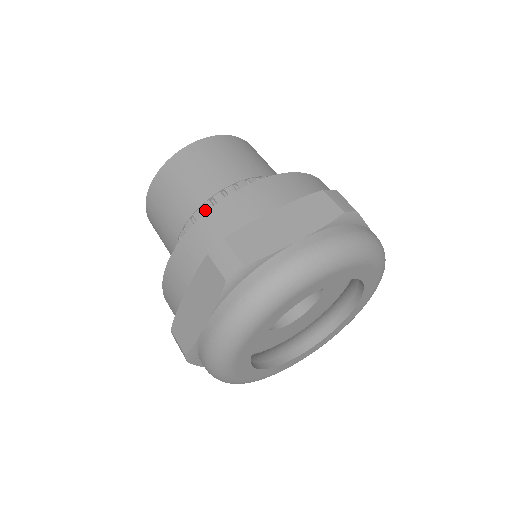
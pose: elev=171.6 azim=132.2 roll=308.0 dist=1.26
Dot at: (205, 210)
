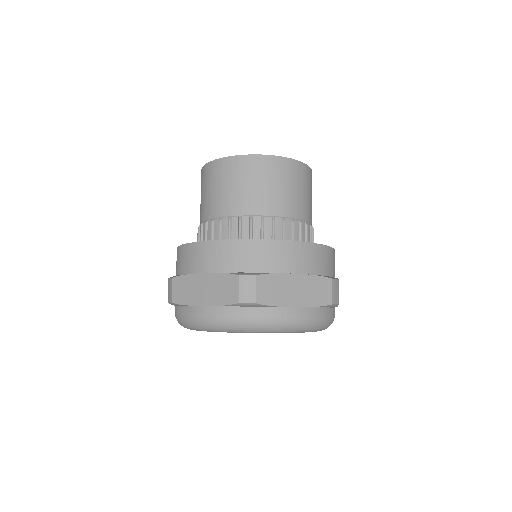
Dot at: (253, 222)
